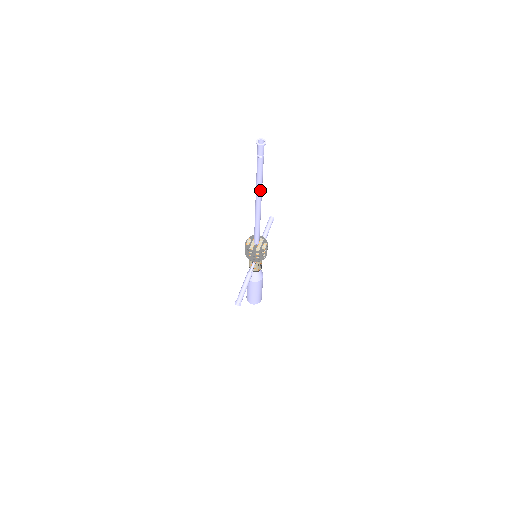
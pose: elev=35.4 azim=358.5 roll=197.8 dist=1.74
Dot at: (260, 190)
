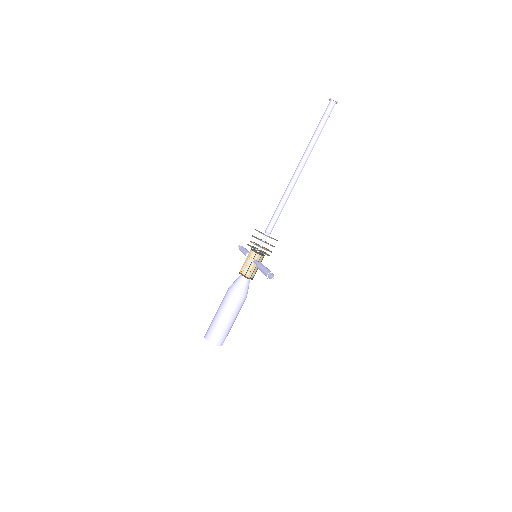
Dot at: (309, 154)
